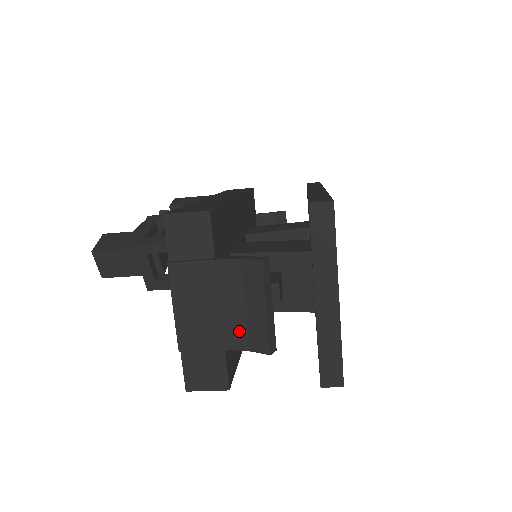
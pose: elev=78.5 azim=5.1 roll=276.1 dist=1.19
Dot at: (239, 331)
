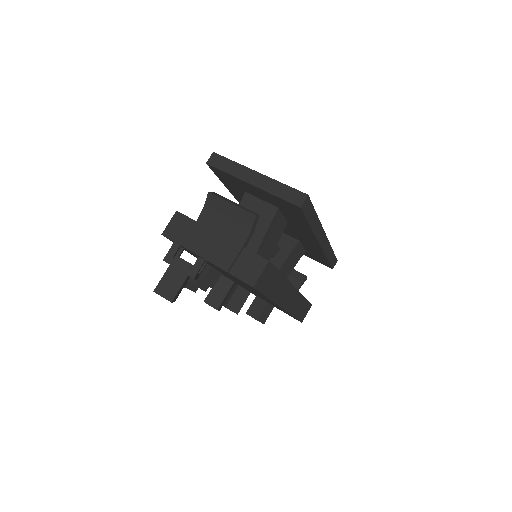
Dot at: (238, 230)
